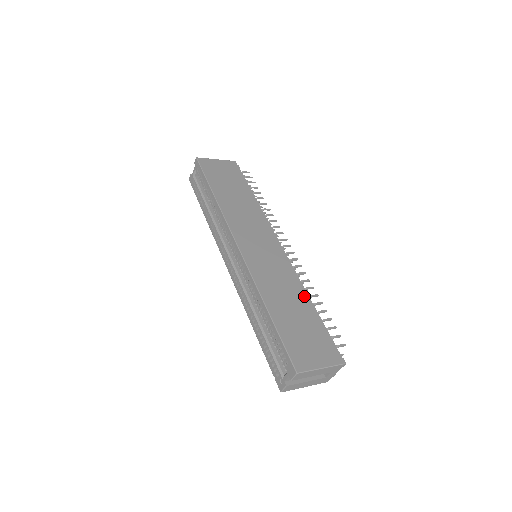
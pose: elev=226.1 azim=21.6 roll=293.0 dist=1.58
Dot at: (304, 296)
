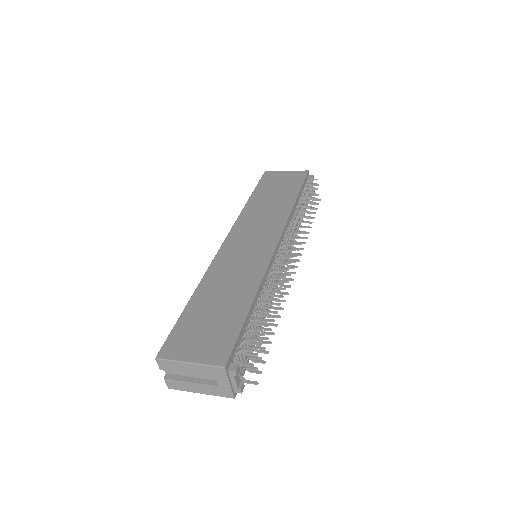
Dot at: (250, 291)
